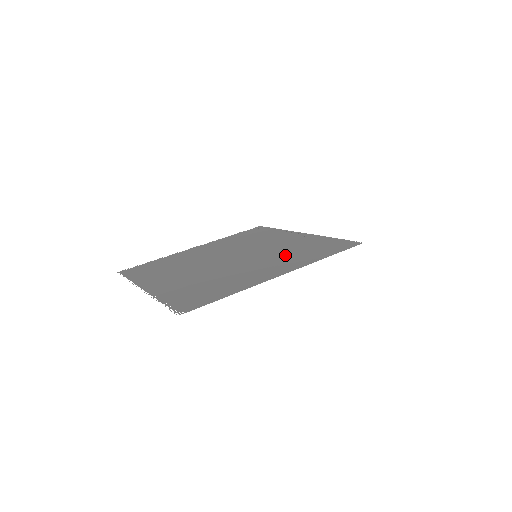
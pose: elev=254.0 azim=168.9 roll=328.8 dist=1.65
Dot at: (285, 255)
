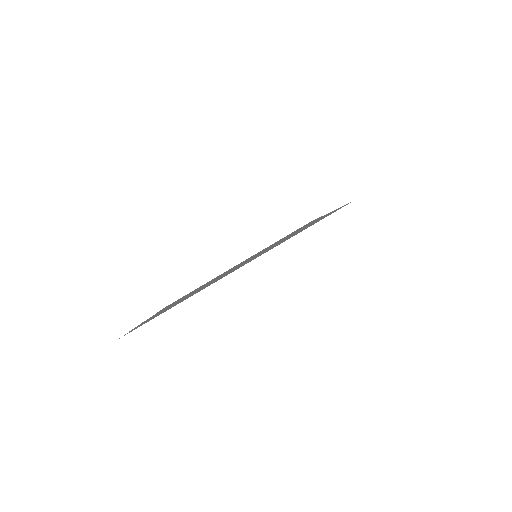
Dot at: occluded
